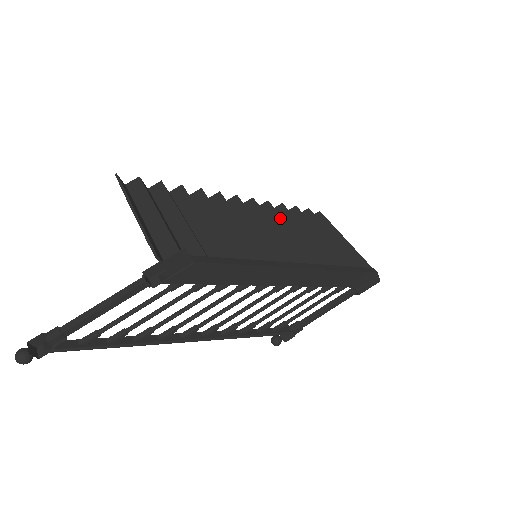
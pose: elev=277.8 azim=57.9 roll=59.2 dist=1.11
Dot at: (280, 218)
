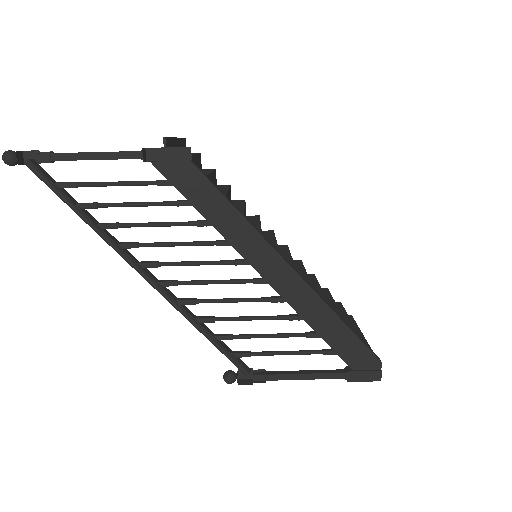
Dot at: (302, 267)
